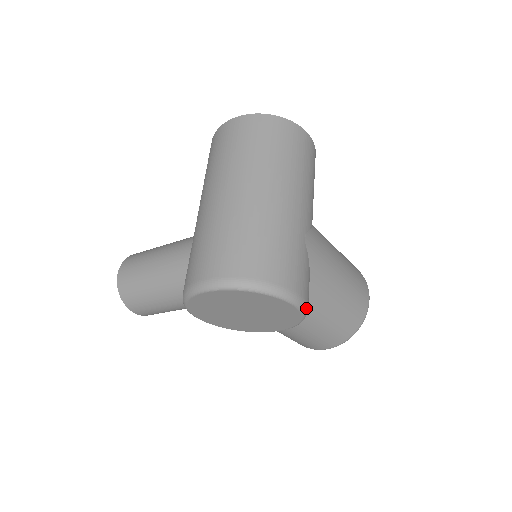
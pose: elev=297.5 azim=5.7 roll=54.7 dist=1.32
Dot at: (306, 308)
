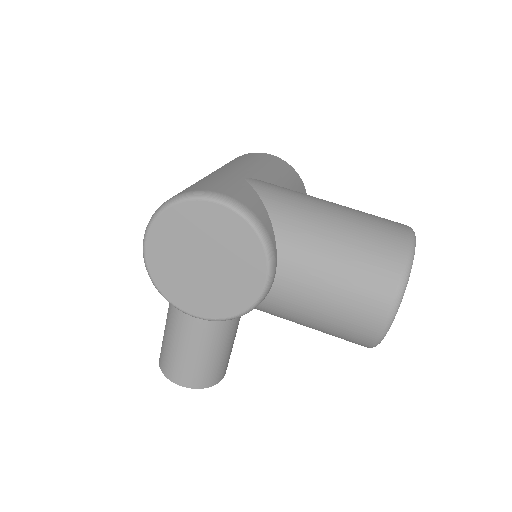
Dot at: (243, 208)
